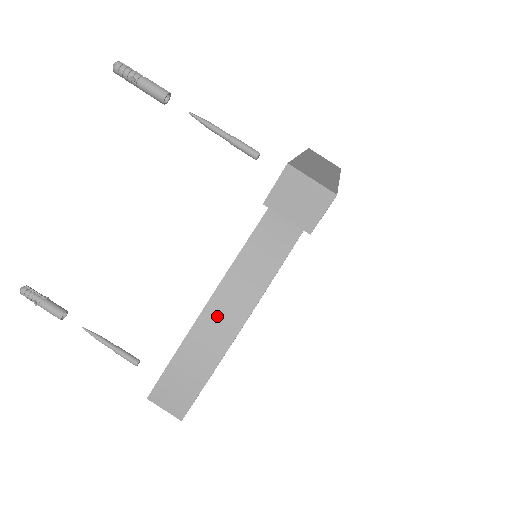
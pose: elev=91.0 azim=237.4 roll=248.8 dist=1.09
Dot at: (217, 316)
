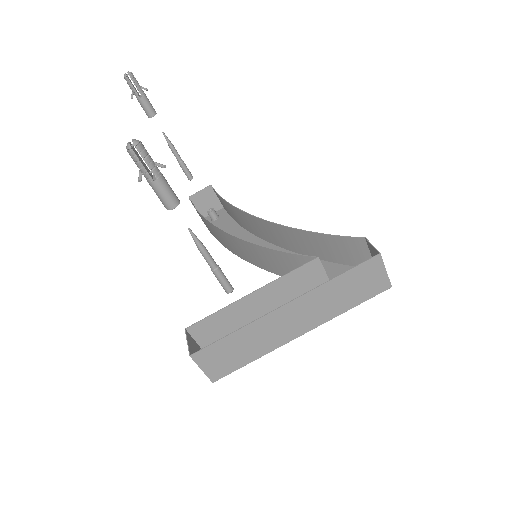
Dot at: (223, 237)
